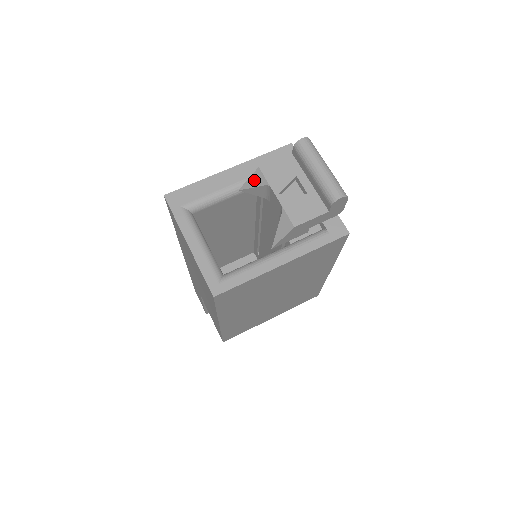
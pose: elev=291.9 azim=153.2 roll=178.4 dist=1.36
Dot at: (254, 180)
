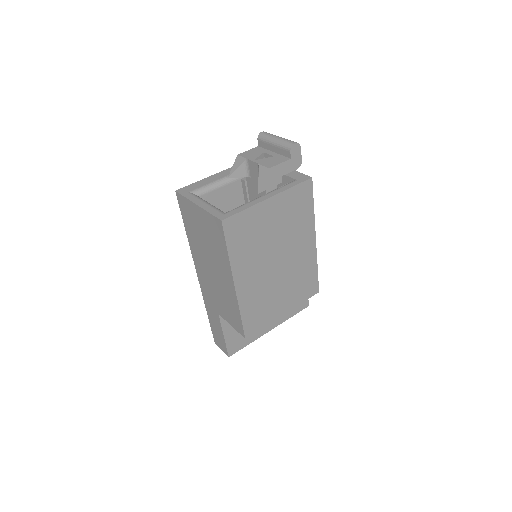
Dot at: (236, 164)
